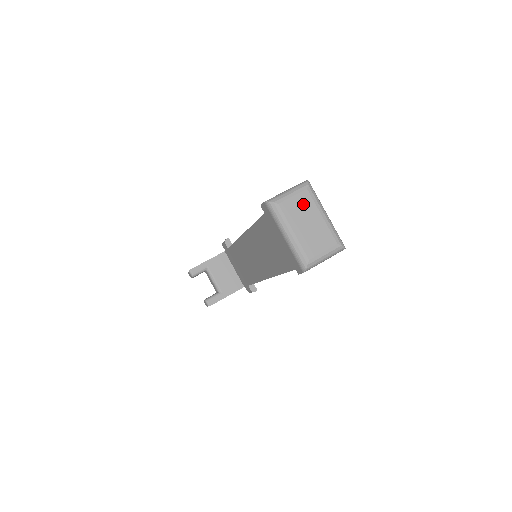
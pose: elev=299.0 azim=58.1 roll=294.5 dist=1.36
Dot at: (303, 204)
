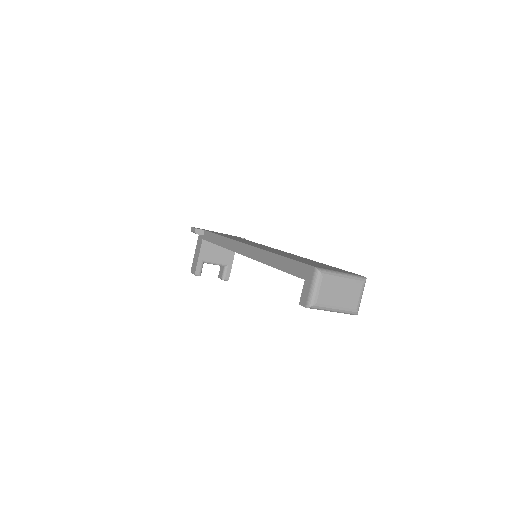
Dot at: (328, 287)
